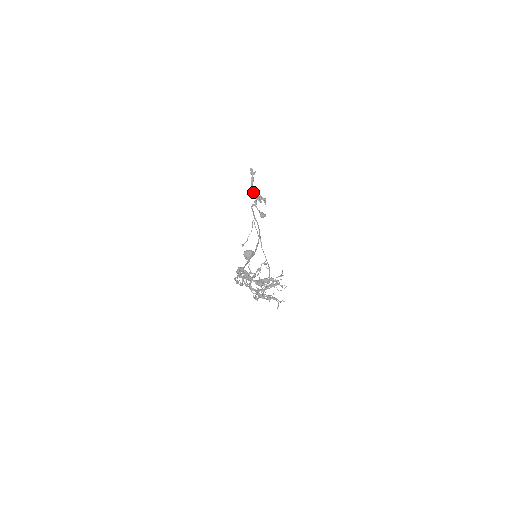
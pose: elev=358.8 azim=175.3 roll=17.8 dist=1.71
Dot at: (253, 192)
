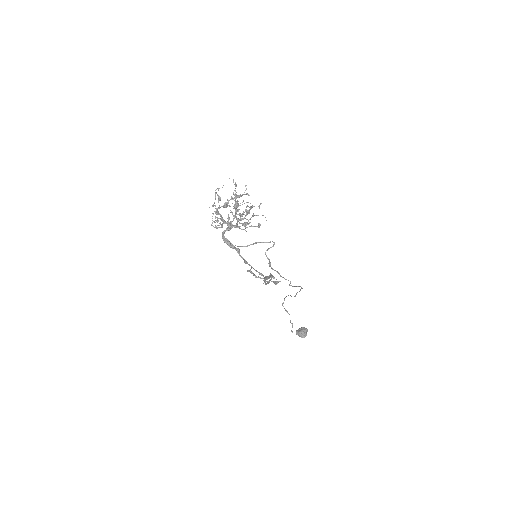
Dot at: (258, 277)
